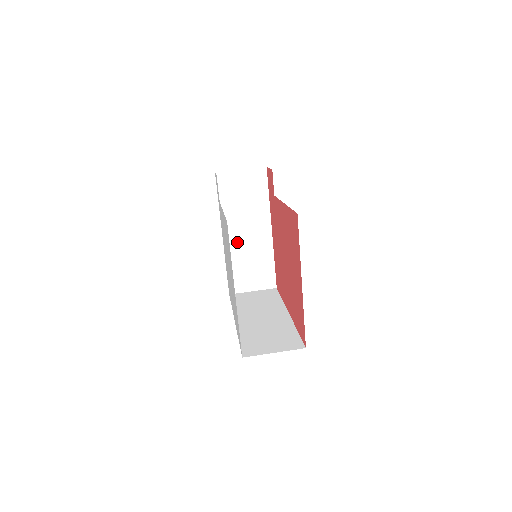
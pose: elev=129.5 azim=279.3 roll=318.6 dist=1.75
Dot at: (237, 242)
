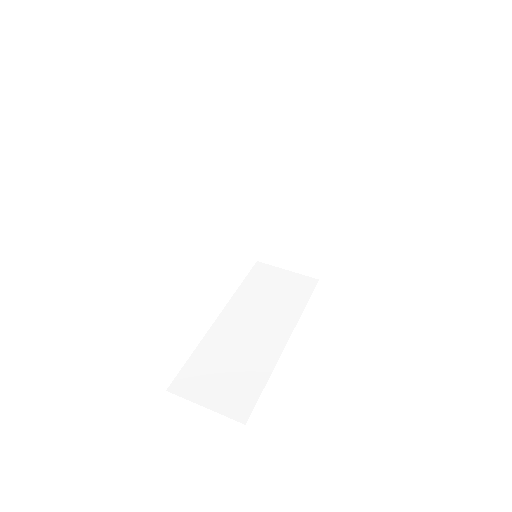
Dot at: (278, 204)
